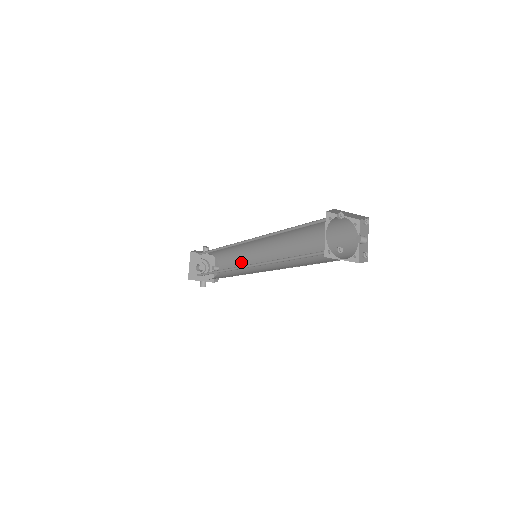
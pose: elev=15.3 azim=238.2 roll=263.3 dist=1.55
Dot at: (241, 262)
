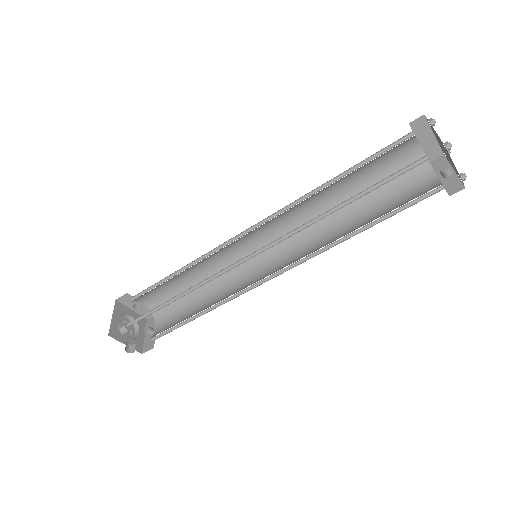
Dot at: (207, 299)
